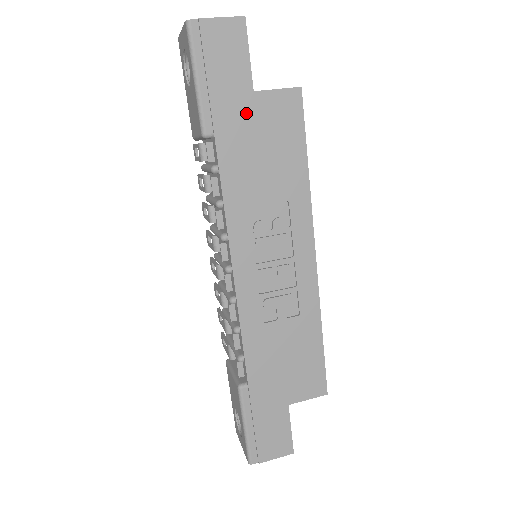
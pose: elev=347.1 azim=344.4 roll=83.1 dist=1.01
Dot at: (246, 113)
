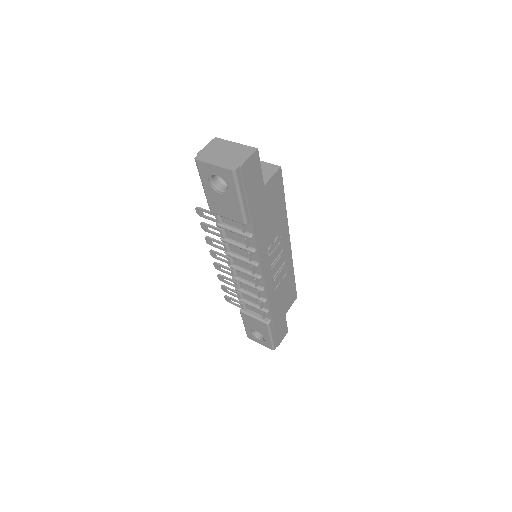
Dot at: (262, 199)
